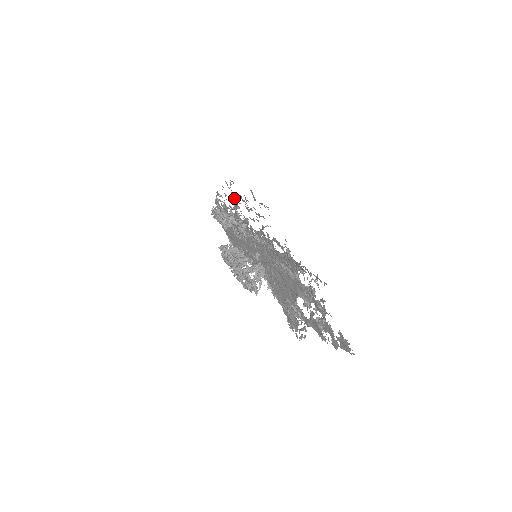
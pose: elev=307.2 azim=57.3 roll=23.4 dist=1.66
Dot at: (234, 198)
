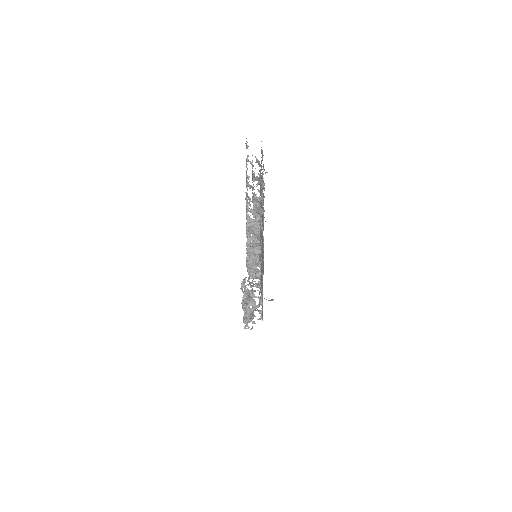
Dot at: occluded
